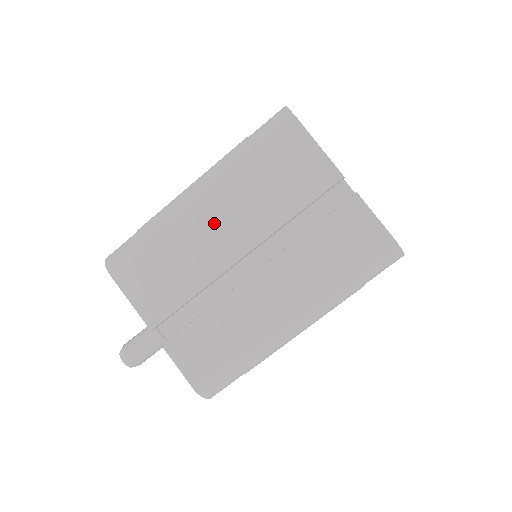
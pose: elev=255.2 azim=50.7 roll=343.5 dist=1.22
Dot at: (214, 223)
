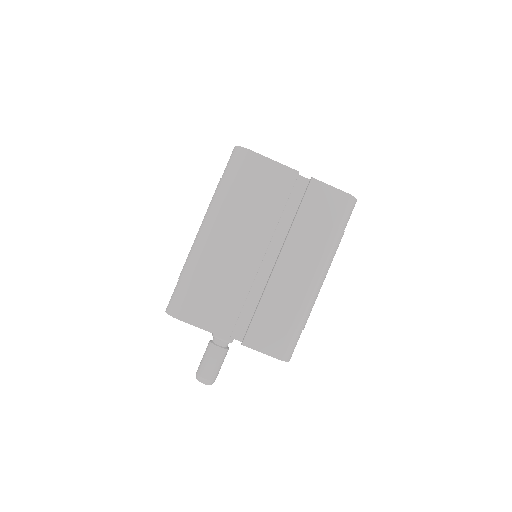
Dot at: (233, 244)
